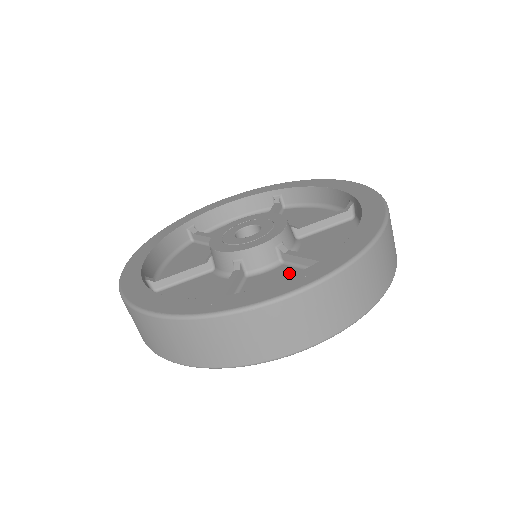
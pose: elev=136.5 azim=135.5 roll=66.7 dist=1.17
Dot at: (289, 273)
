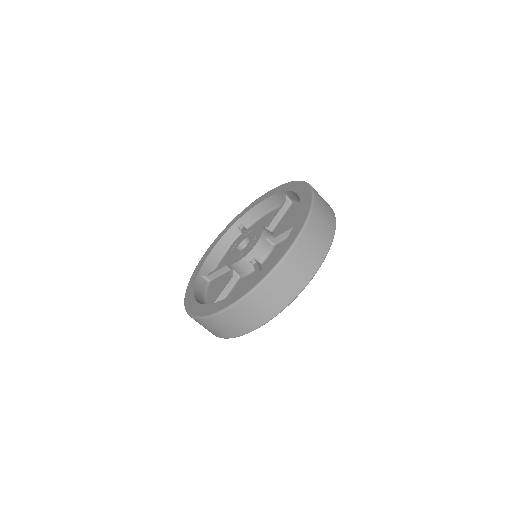
Dot at: occluded
